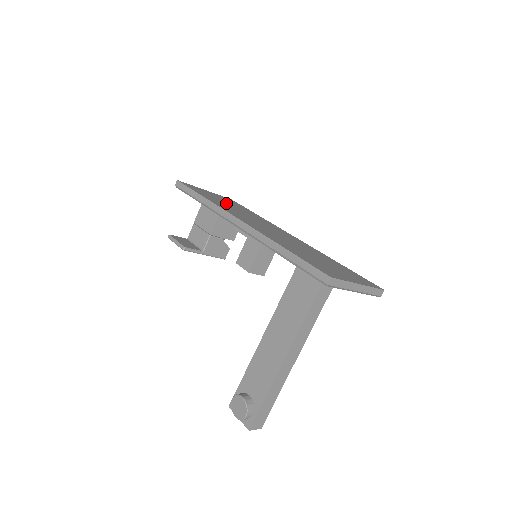
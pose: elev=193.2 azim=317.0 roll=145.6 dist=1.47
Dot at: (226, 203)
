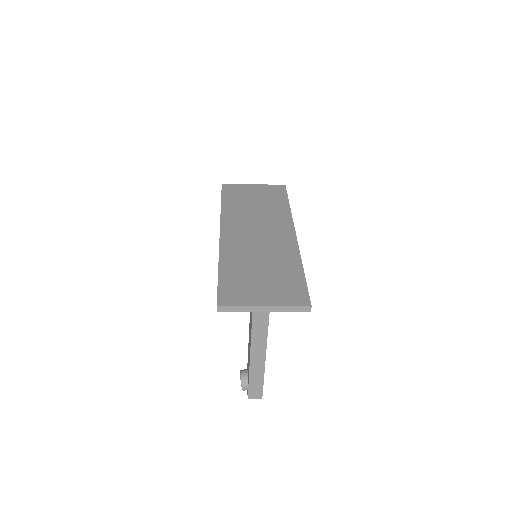
Dot at: (252, 202)
